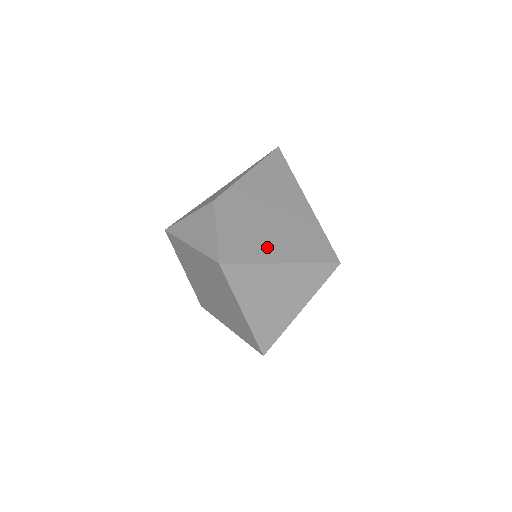
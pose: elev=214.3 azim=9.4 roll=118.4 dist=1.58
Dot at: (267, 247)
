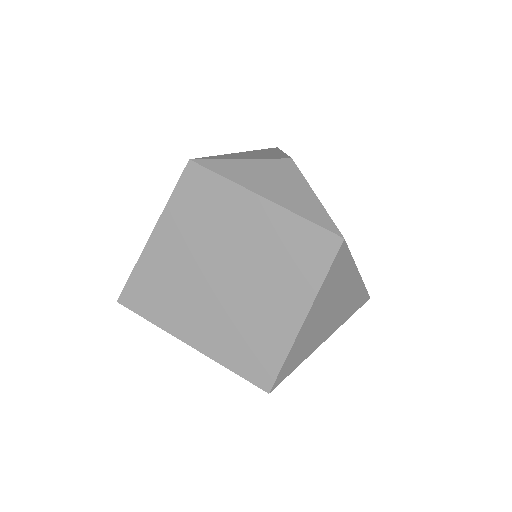
Dot at: occluded
